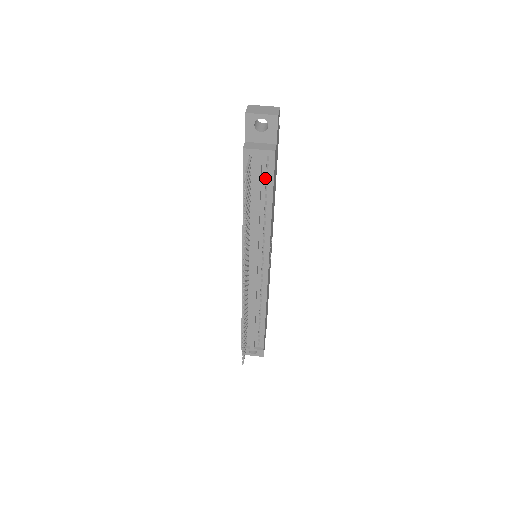
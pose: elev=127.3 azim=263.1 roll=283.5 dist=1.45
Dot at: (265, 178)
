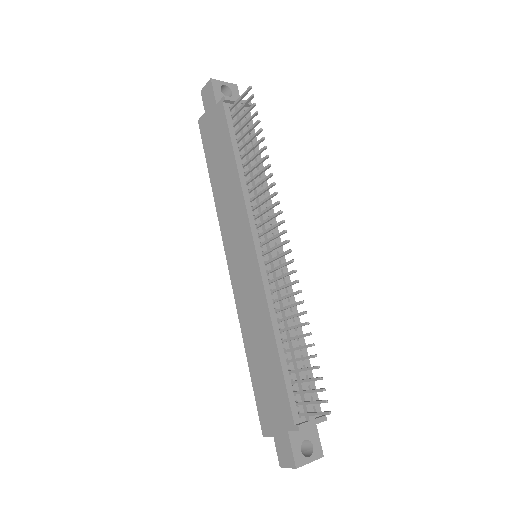
Dot at: occluded
